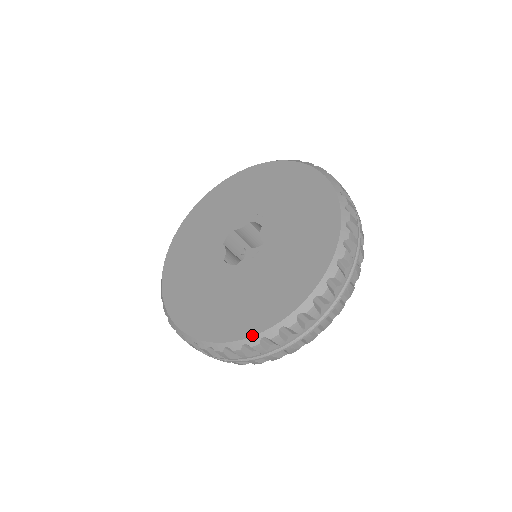
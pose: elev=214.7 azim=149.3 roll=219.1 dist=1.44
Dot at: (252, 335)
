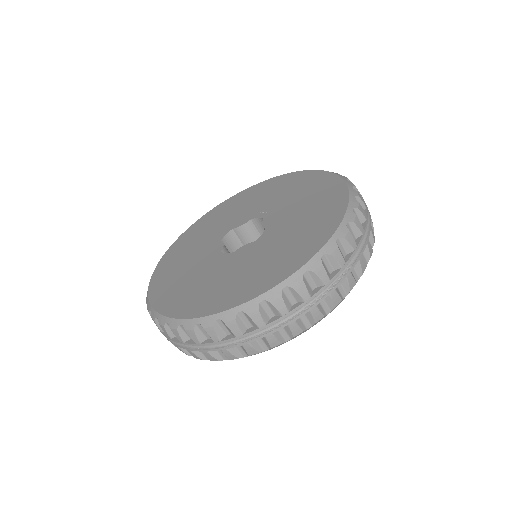
Dot at: (249, 299)
